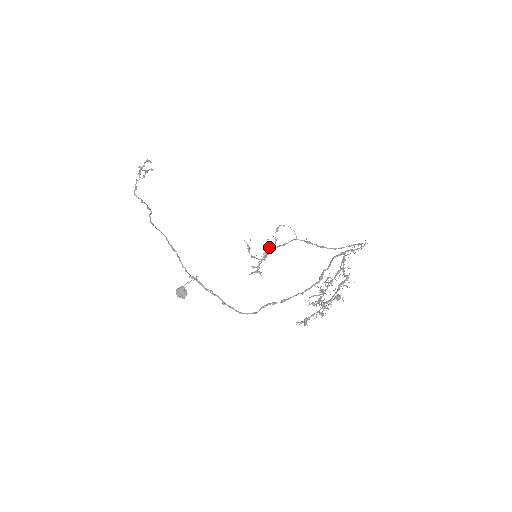
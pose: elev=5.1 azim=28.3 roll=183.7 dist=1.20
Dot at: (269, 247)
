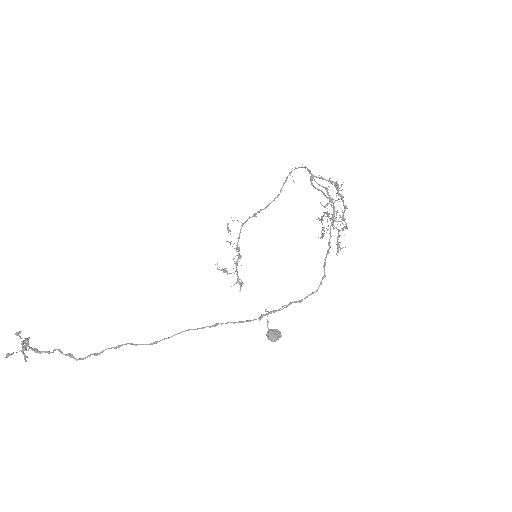
Dot at: (239, 249)
